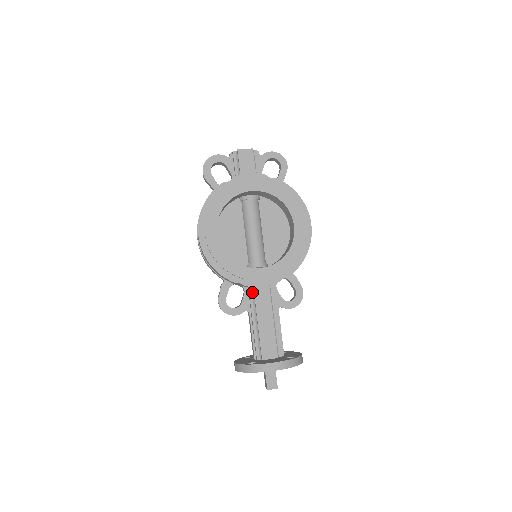
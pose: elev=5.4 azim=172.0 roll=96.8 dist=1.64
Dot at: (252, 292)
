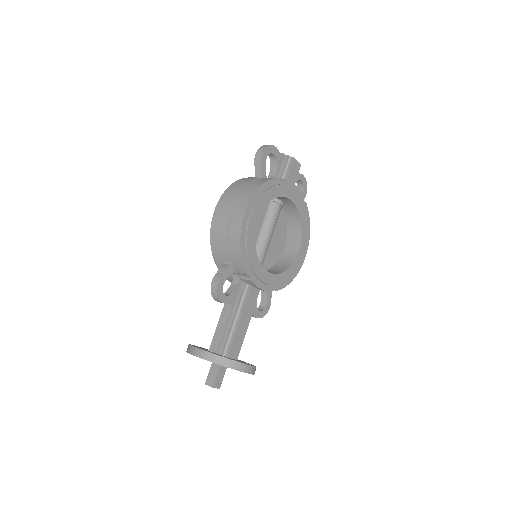
Dot at: (245, 288)
